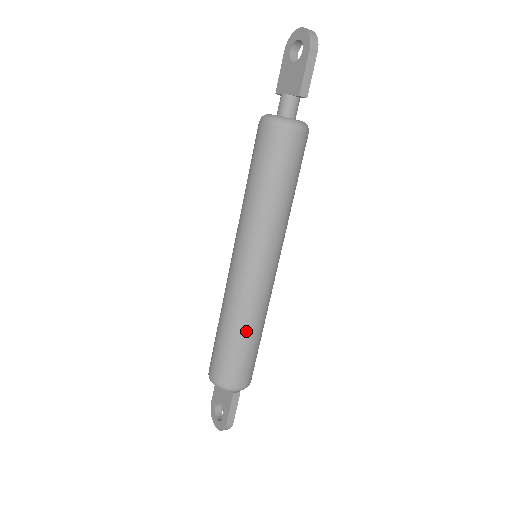
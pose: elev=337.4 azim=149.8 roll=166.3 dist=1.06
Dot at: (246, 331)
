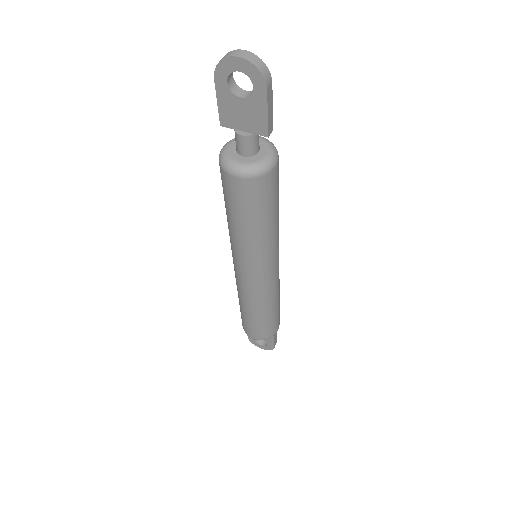
Dot at: (274, 306)
